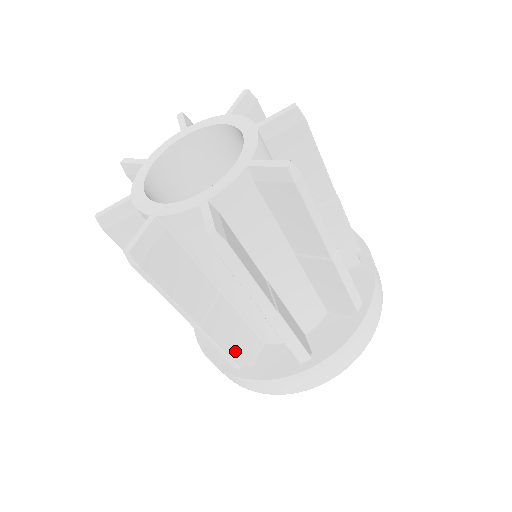
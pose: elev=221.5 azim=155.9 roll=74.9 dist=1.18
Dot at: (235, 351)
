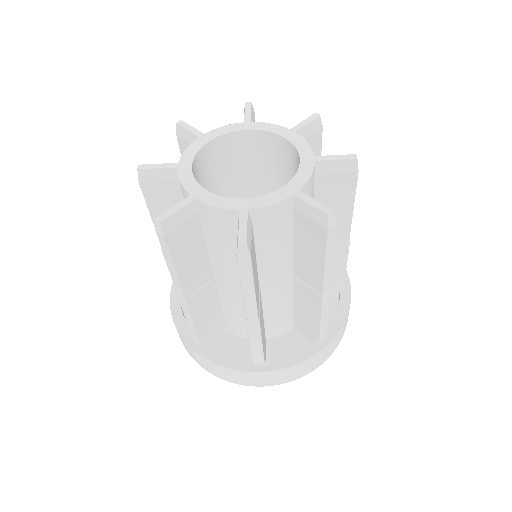
Dot at: (202, 329)
